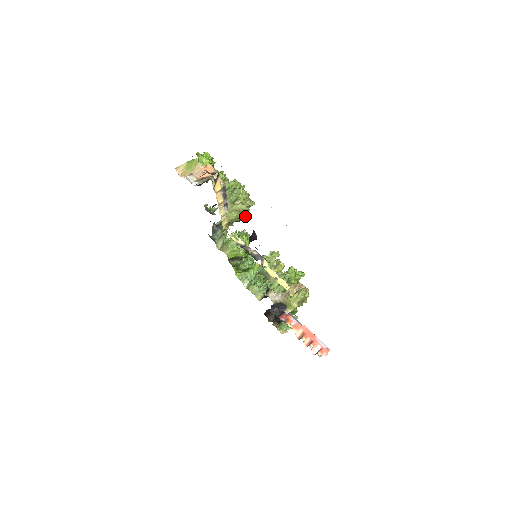
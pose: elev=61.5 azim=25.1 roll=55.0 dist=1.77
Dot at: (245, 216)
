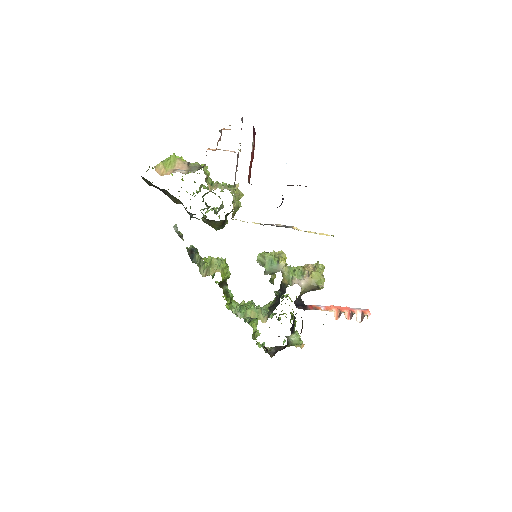
Dot at: (241, 206)
